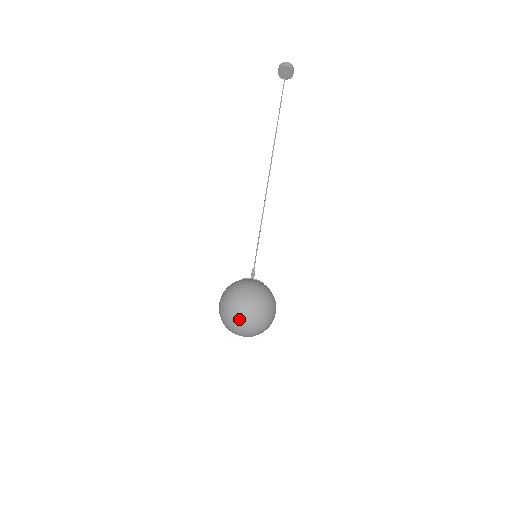
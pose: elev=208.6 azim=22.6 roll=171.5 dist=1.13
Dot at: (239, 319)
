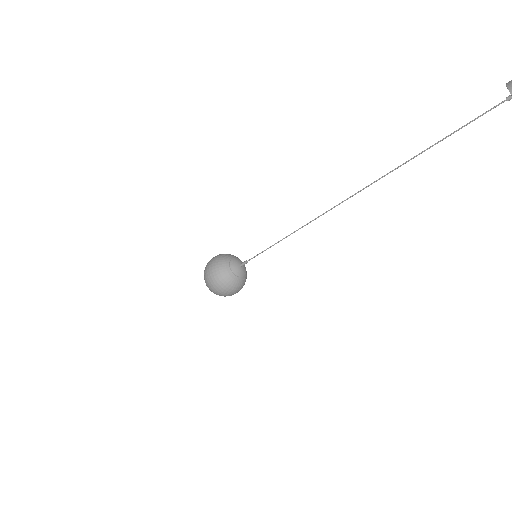
Dot at: occluded
